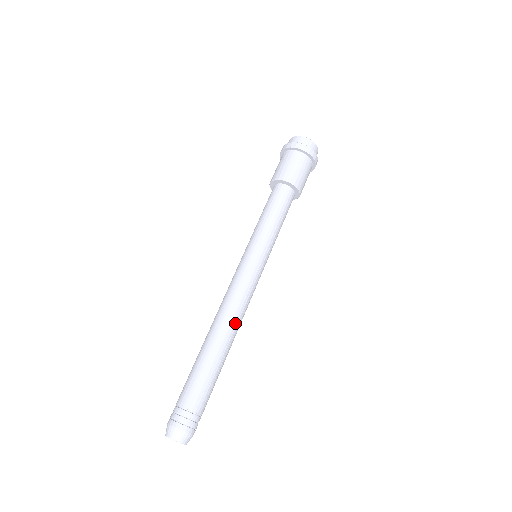
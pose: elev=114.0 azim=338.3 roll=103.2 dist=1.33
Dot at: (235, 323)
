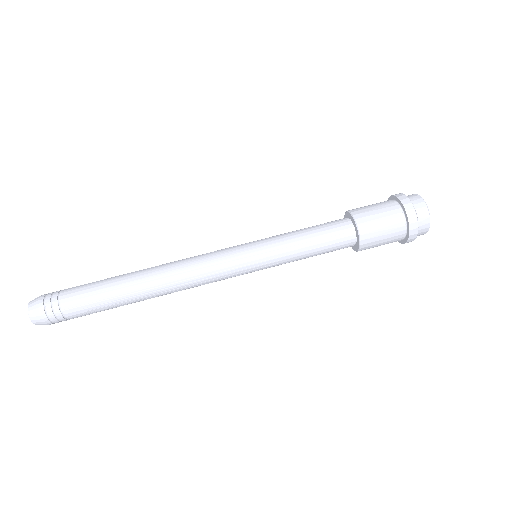
Dot at: (167, 278)
